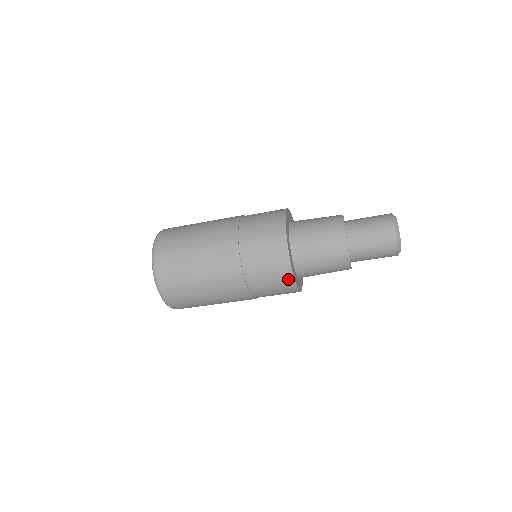
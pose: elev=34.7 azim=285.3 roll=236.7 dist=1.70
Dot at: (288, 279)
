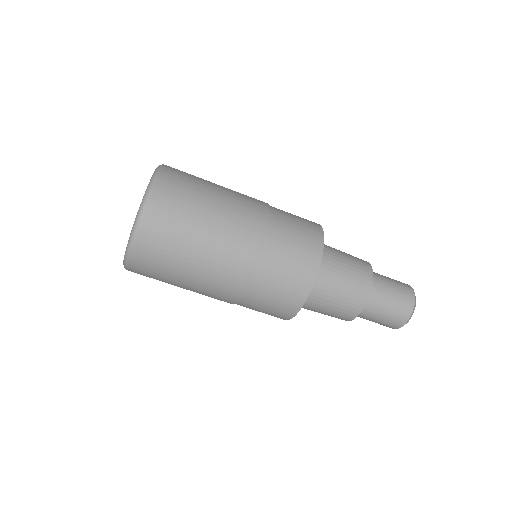
Dot at: (316, 247)
